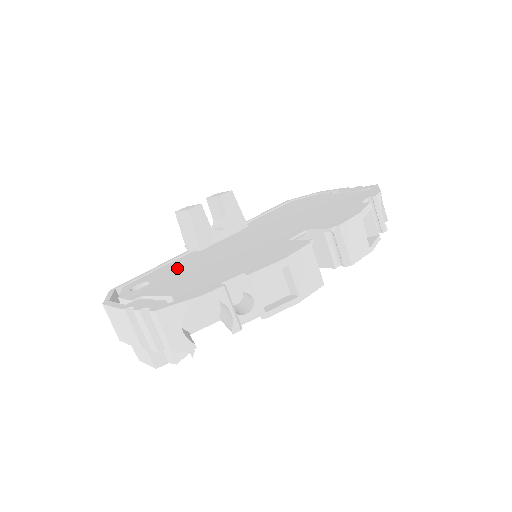
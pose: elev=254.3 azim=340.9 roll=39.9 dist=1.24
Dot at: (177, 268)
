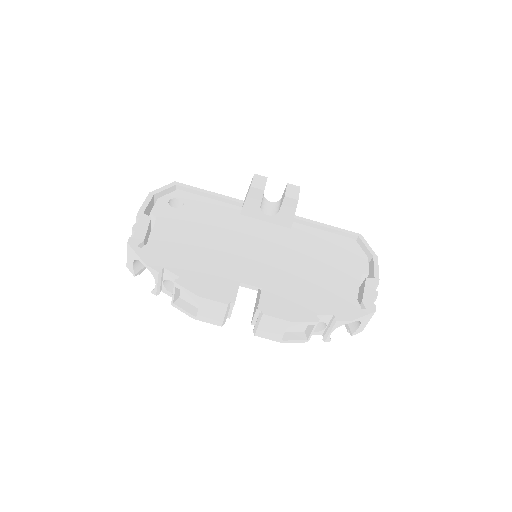
Dot at: (205, 214)
